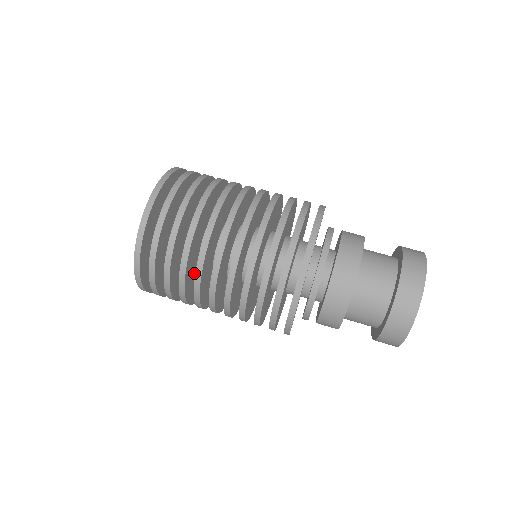
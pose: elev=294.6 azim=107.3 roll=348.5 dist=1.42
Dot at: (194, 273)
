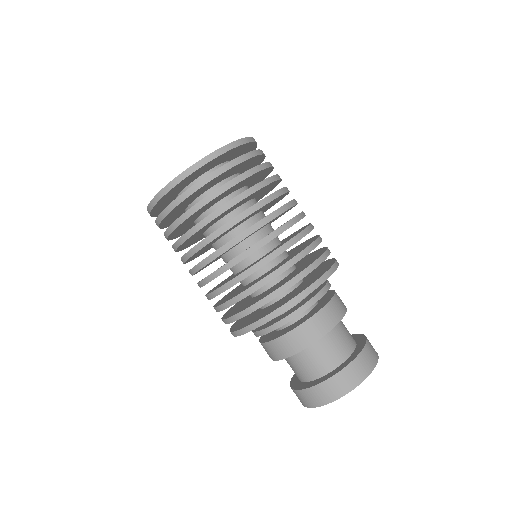
Dot at: (216, 220)
